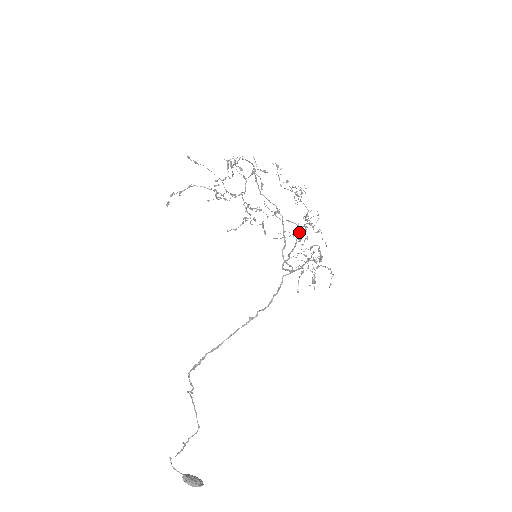
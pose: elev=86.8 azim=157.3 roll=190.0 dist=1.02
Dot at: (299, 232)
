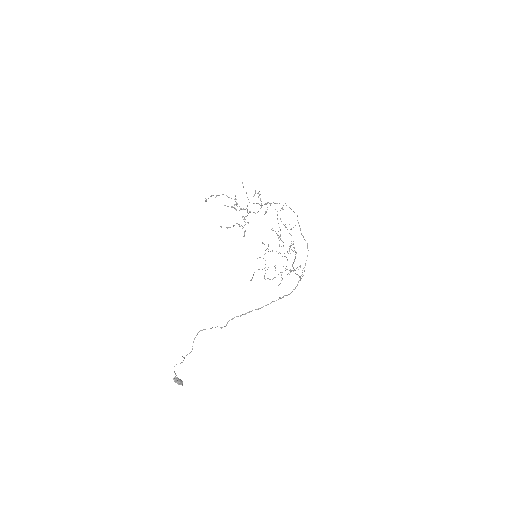
Dot at: occluded
